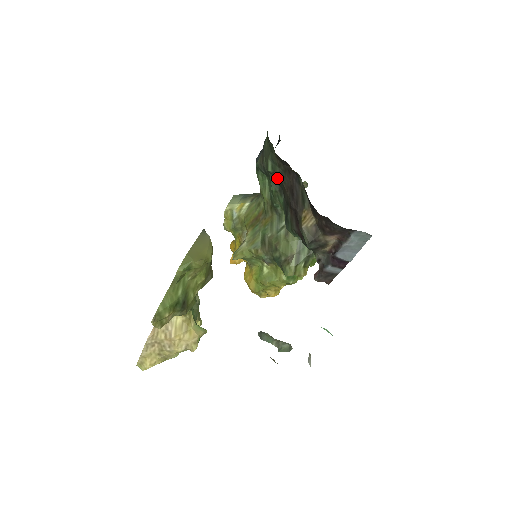
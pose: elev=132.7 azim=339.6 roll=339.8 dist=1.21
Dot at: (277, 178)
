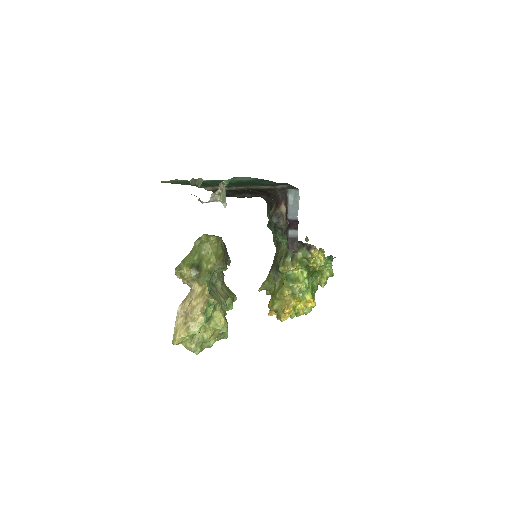
Dot at: occluded
